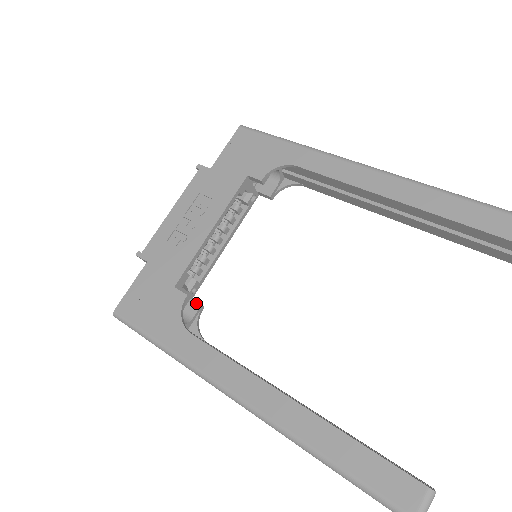
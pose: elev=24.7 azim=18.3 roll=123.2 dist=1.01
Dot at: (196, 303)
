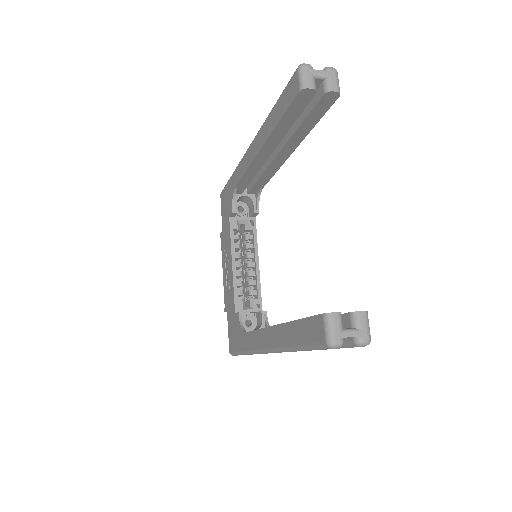
Dot at: (260, 312)
